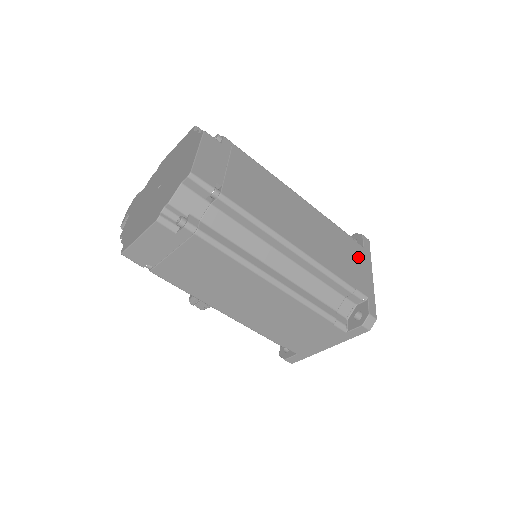
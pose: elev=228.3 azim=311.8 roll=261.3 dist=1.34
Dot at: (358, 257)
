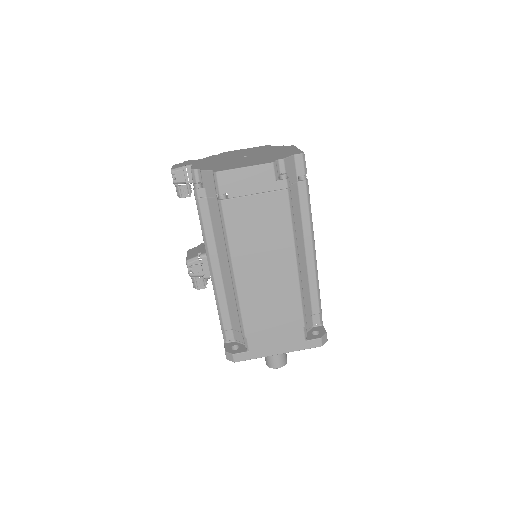
Dot at: occluded
